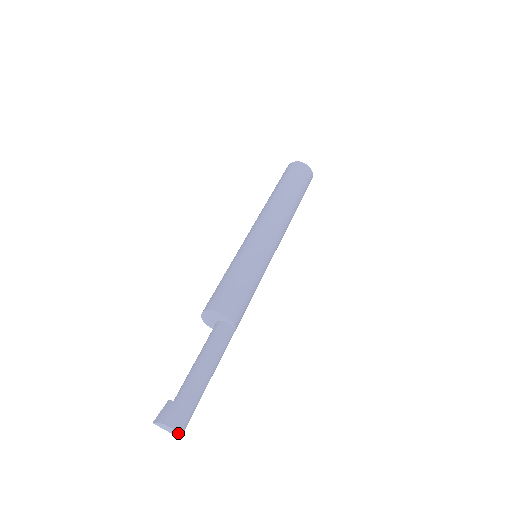
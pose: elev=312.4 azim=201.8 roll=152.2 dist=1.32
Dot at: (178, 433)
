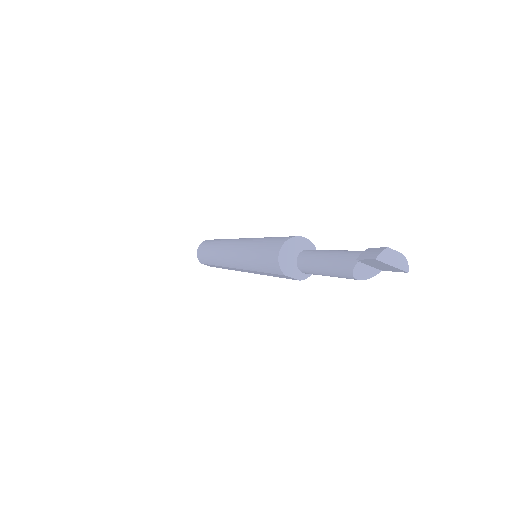
Dot at: (404, 258)
